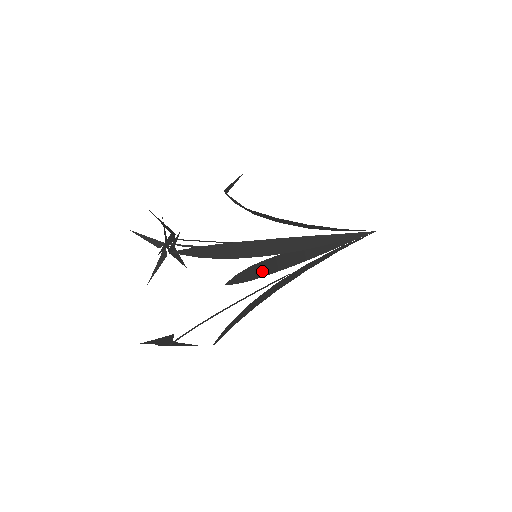
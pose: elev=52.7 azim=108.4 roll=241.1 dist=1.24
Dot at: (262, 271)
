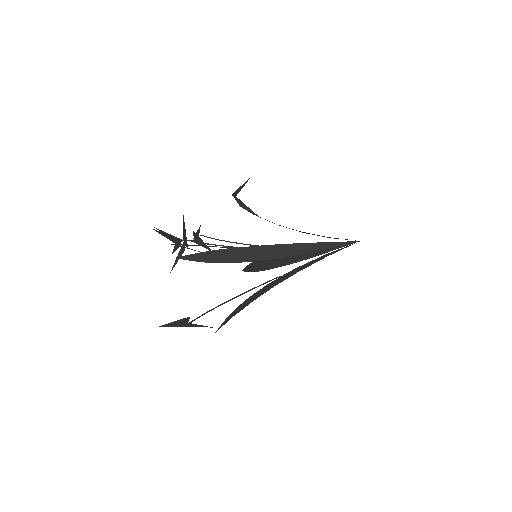
Dot at: (268, 265)
